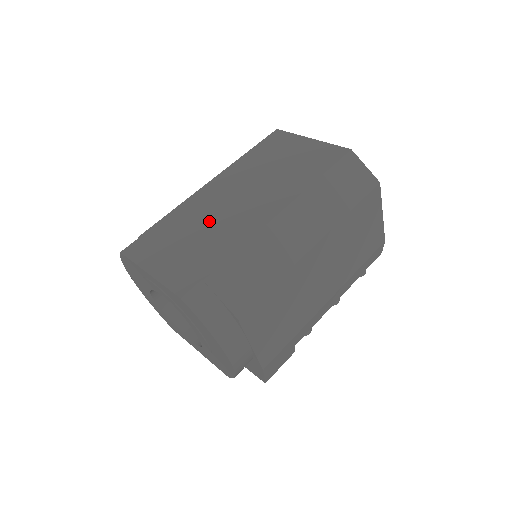
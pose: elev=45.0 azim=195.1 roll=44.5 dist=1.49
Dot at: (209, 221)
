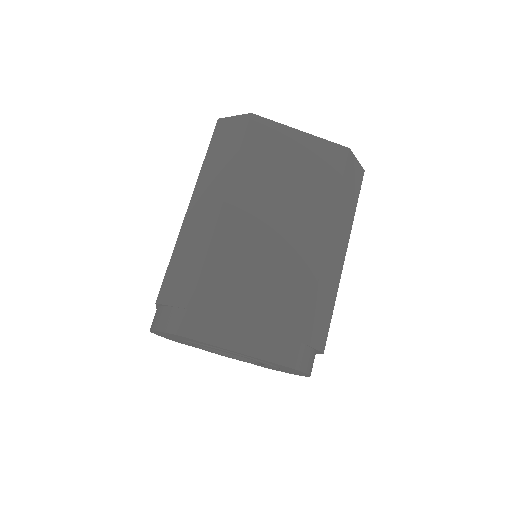
Dot at: (261, 270)
